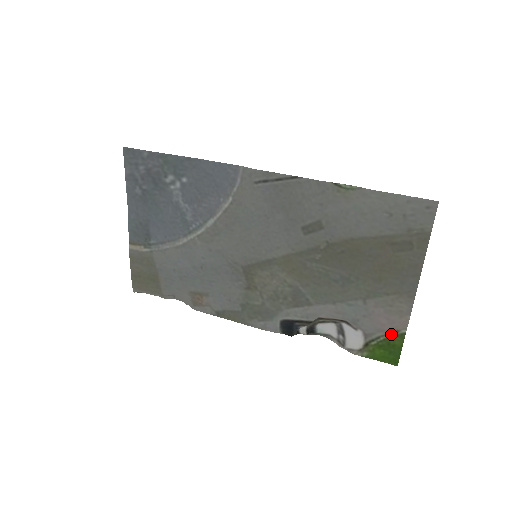
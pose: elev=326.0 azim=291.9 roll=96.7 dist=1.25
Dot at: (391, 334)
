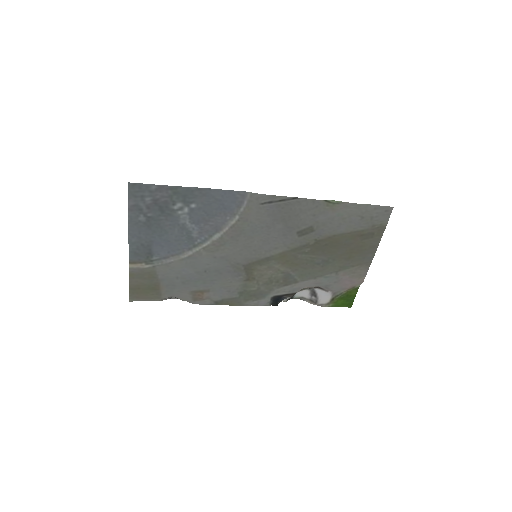
Dot at: (350, 289)
